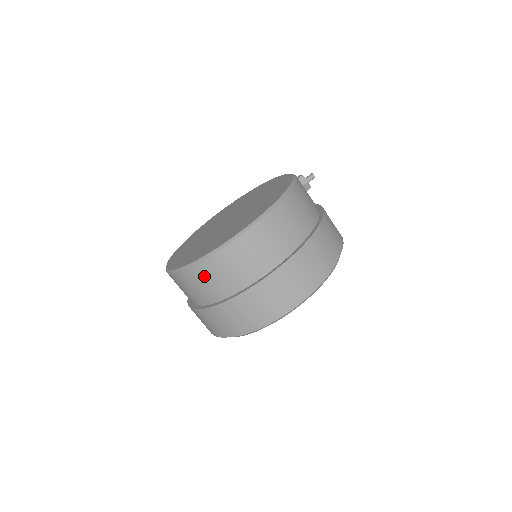
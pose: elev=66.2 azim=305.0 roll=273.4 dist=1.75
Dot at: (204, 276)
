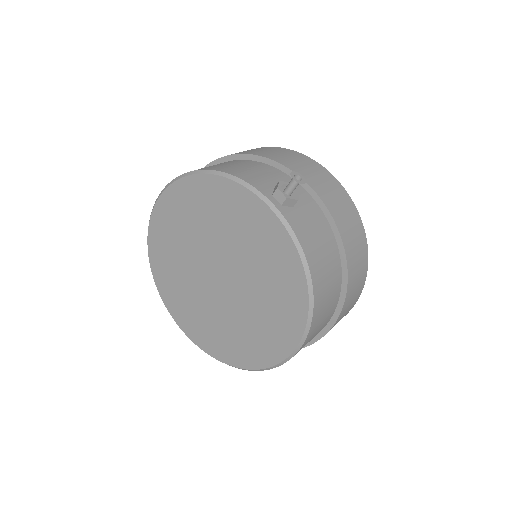
Dot at: occluded
